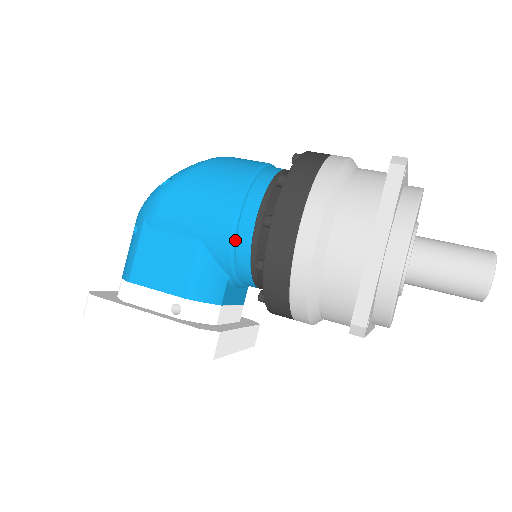
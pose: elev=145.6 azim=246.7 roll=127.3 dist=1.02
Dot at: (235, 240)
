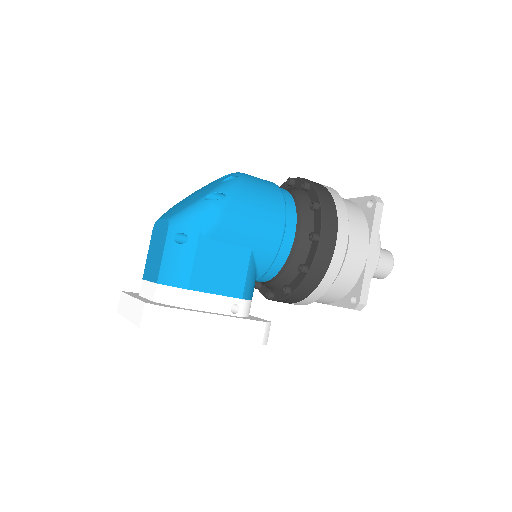
Dot at: (279, 249)
